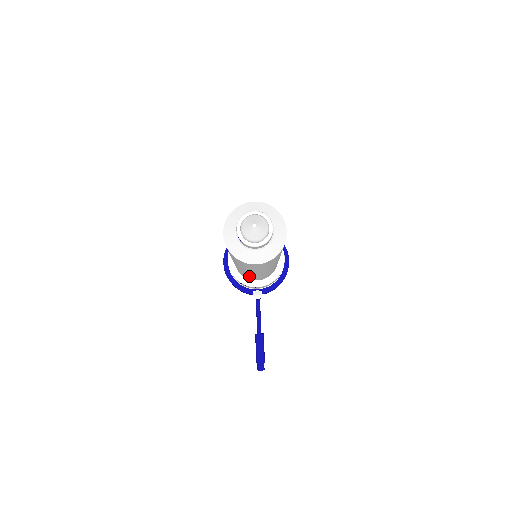
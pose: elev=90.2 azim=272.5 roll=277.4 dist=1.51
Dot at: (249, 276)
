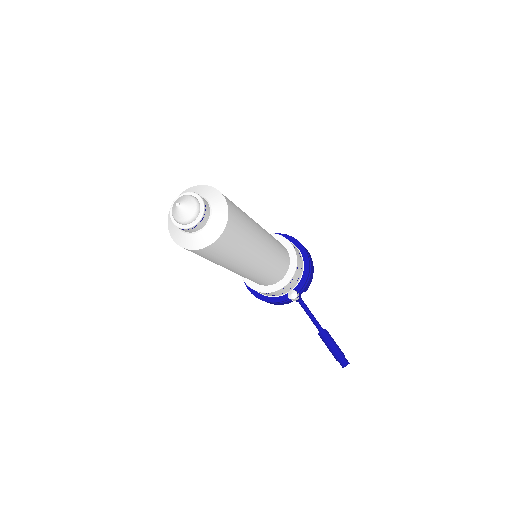
Dot at: (260, 277)
